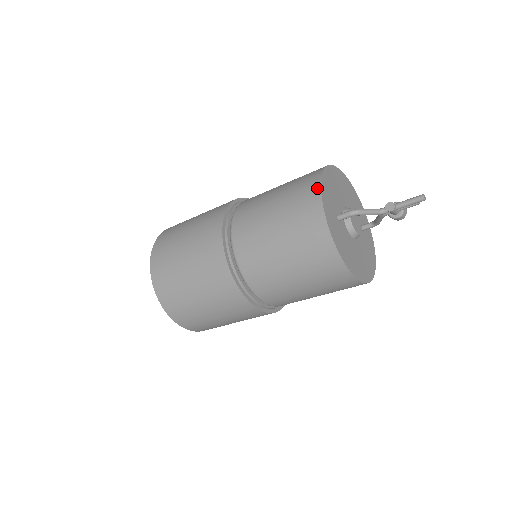
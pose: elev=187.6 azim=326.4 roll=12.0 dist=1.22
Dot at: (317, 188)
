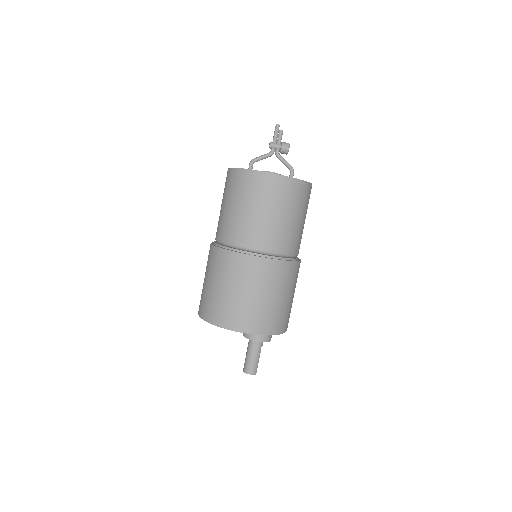
Dot at: occluded
